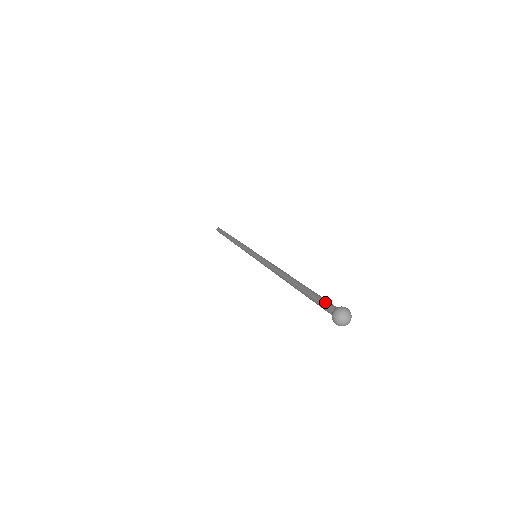
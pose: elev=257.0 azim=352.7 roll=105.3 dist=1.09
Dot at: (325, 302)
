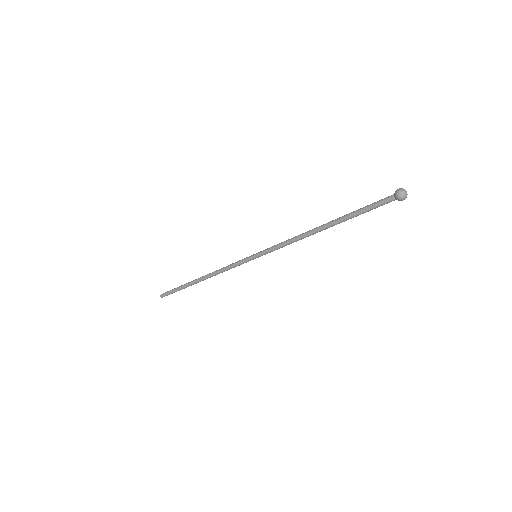
Dot at: (379, 201)
